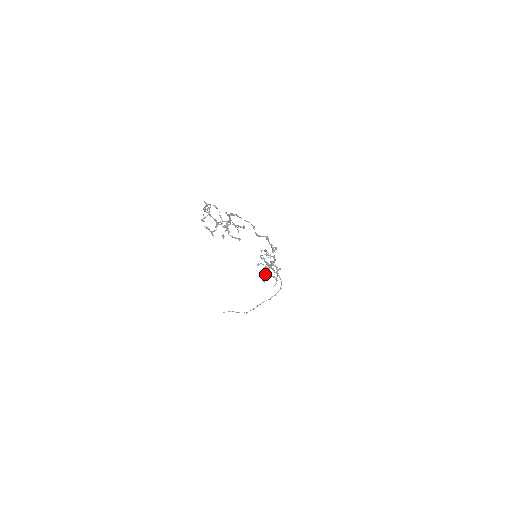
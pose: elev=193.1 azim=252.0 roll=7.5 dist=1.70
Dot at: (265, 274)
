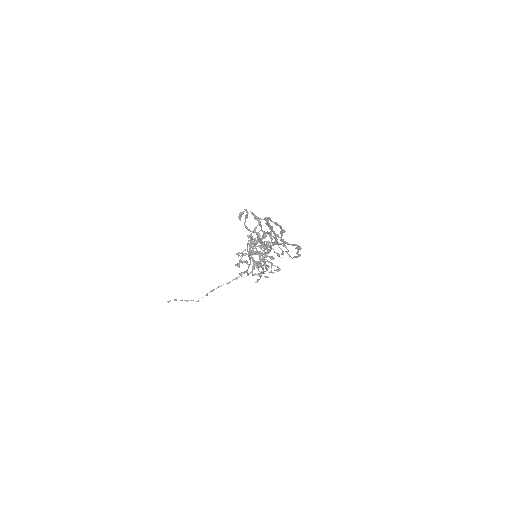
Dot at: occluded
